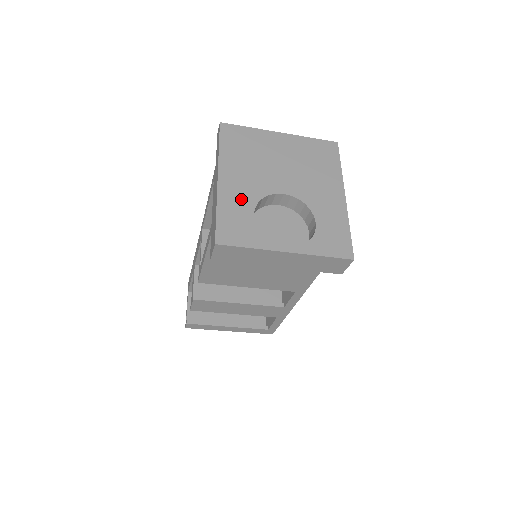
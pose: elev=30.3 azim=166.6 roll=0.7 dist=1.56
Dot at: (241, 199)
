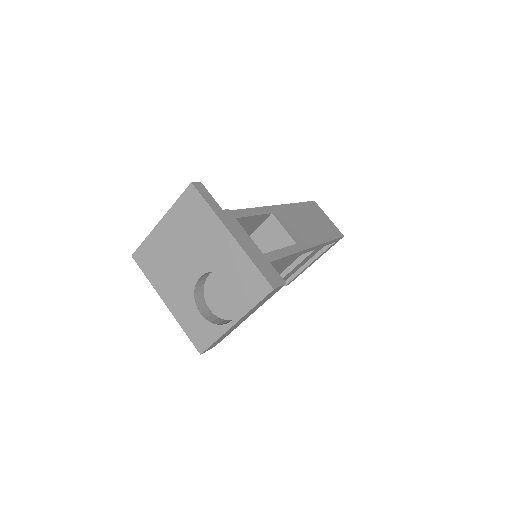
Dot at: (186, 308)
